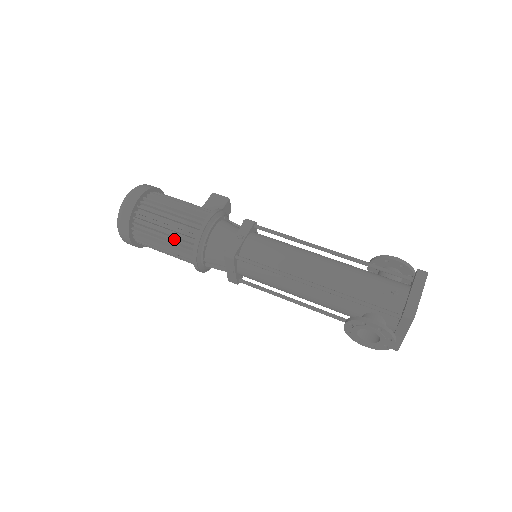
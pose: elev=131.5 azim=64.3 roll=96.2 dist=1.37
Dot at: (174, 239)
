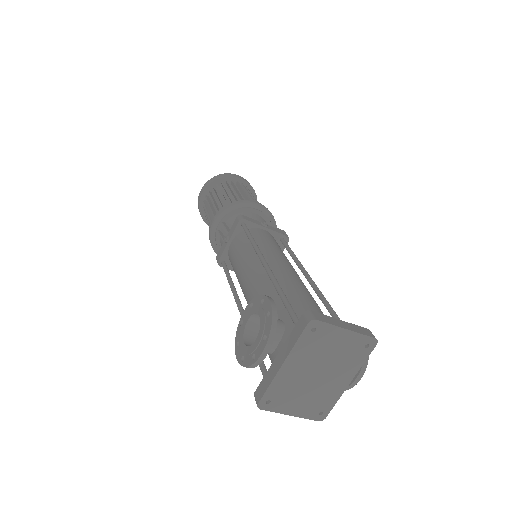
Dot at: (224, 200)
